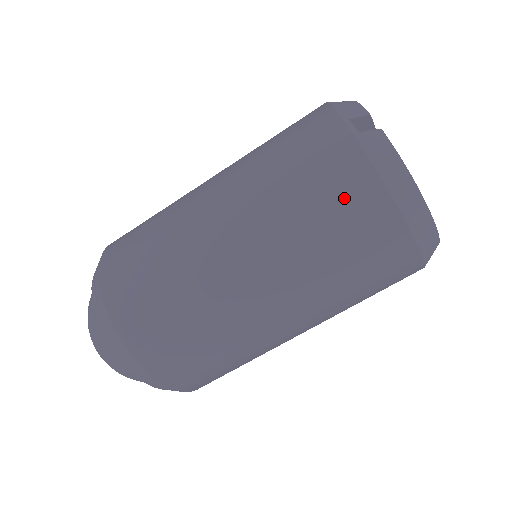
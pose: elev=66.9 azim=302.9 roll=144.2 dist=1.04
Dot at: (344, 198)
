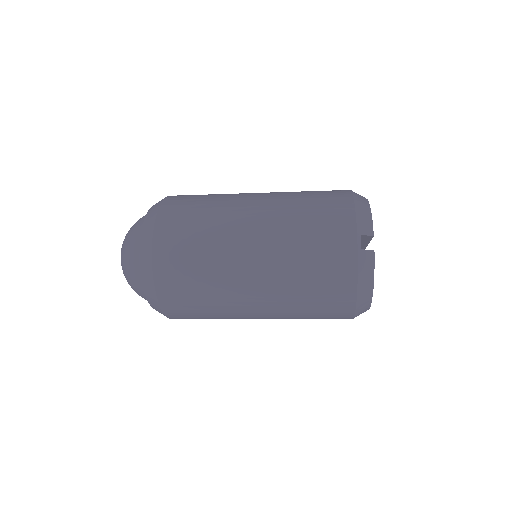
Dot at: (332, 282)
